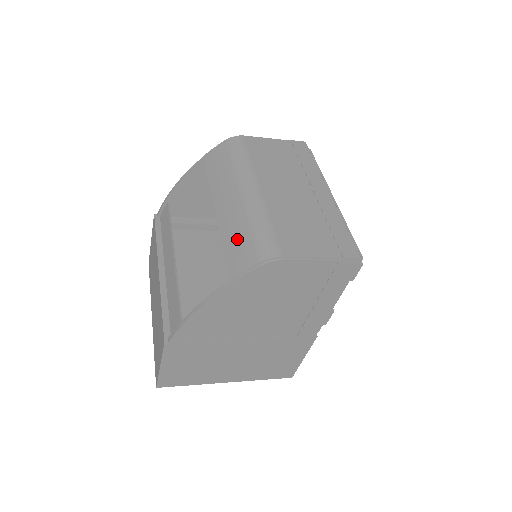
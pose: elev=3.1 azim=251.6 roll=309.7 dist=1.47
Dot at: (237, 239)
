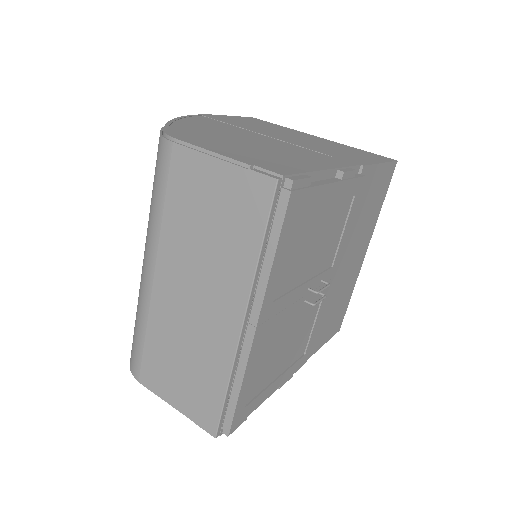
Dot at: occluded
